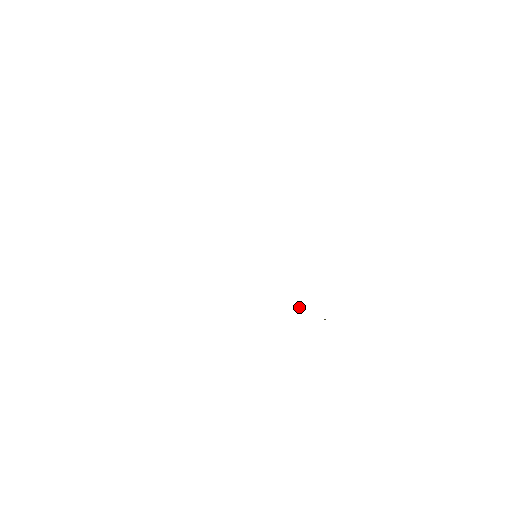
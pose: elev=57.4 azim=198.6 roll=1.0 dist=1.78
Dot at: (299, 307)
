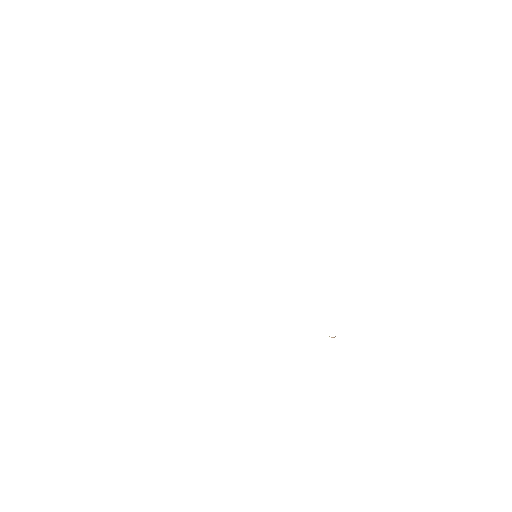
Dot at: occluded
